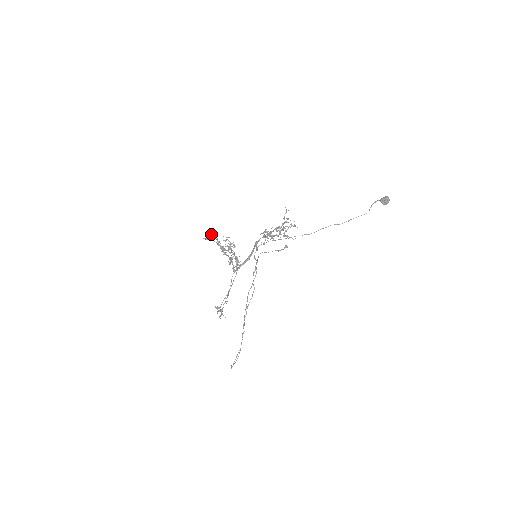
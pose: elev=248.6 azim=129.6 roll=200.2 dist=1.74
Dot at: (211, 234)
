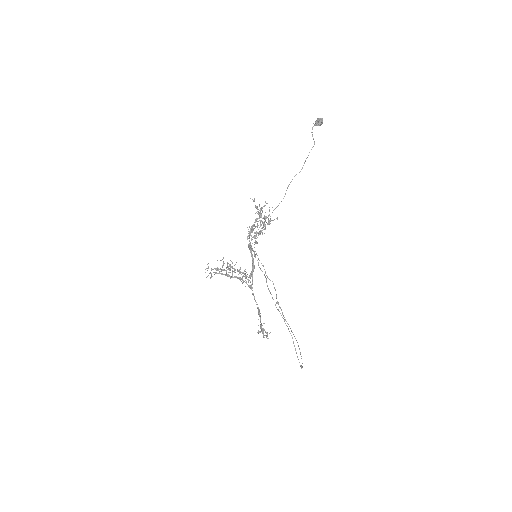
Dot at: (207, 268)
